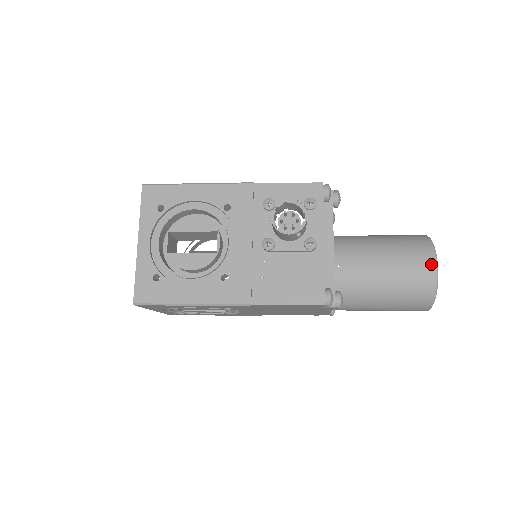
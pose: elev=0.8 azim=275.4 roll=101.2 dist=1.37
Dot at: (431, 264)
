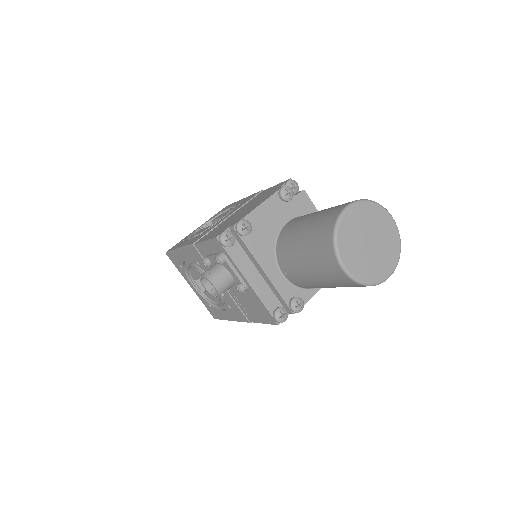
Dot at: (337, 267)
